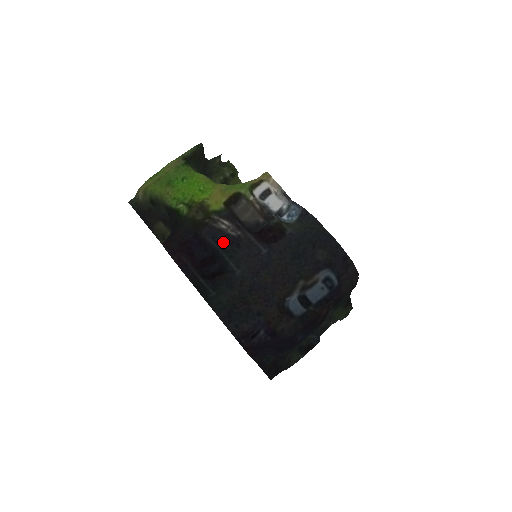
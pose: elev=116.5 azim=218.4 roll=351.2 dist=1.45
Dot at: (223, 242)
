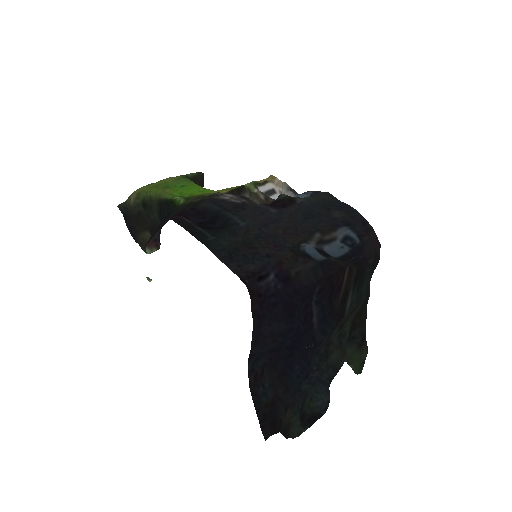
Dot at: (225, 206)
